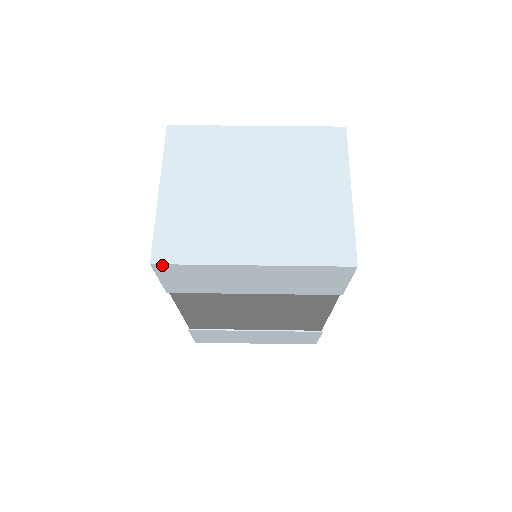
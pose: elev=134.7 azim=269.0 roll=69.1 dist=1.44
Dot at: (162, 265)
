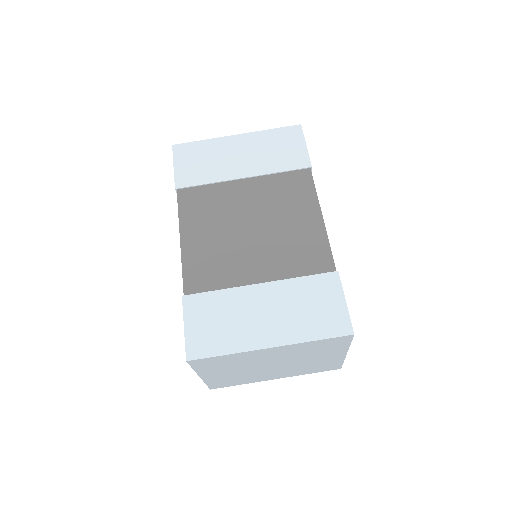
Dot at: occluded
